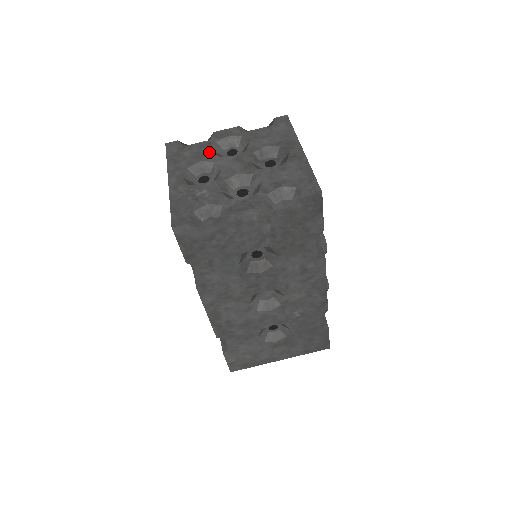
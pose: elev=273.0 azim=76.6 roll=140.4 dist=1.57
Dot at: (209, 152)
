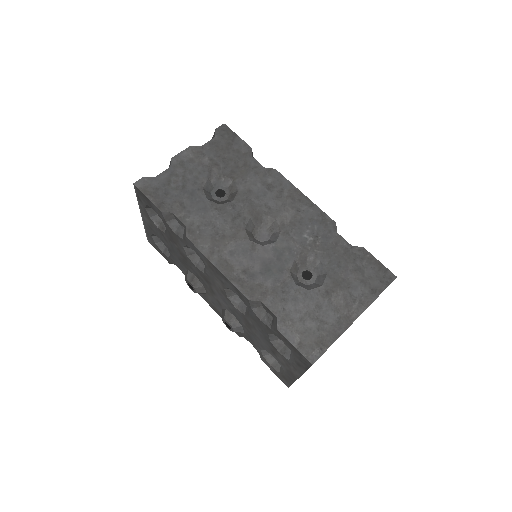
Dot at: occluded
